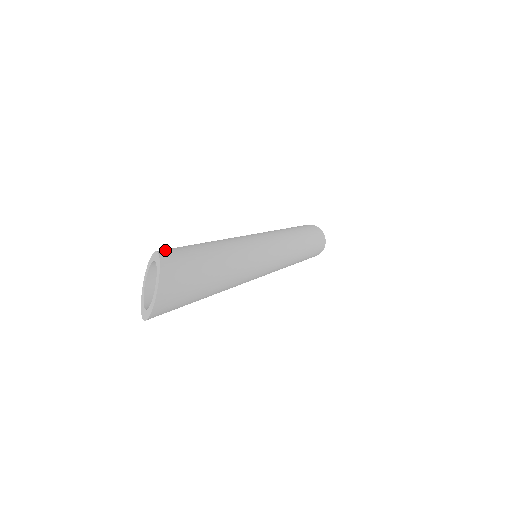
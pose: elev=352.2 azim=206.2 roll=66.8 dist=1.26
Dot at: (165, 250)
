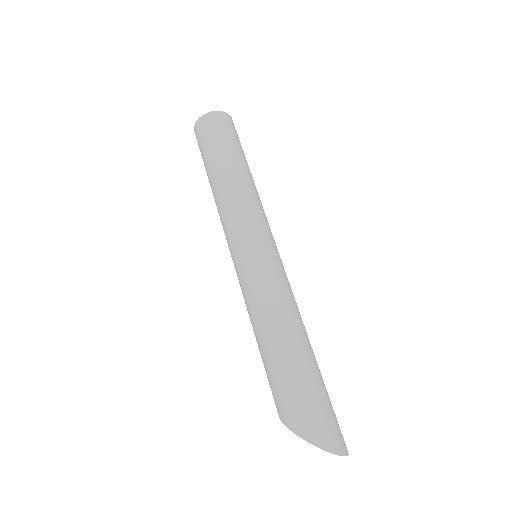
Dot at: (286, 419)
